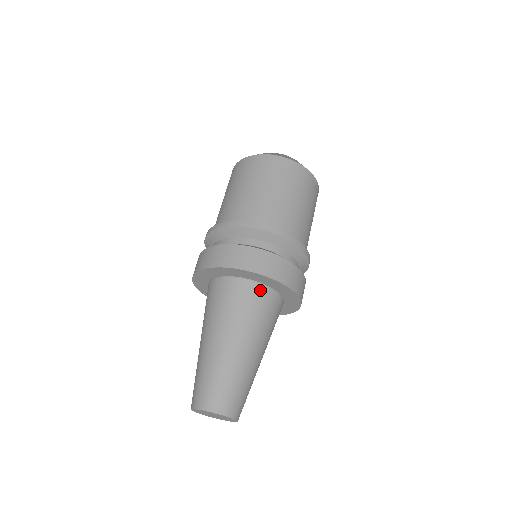
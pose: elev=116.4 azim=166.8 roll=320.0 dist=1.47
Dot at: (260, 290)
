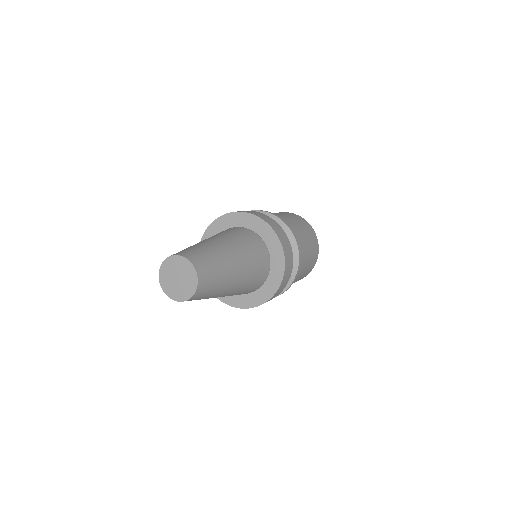
Dot at: (251, 233)
